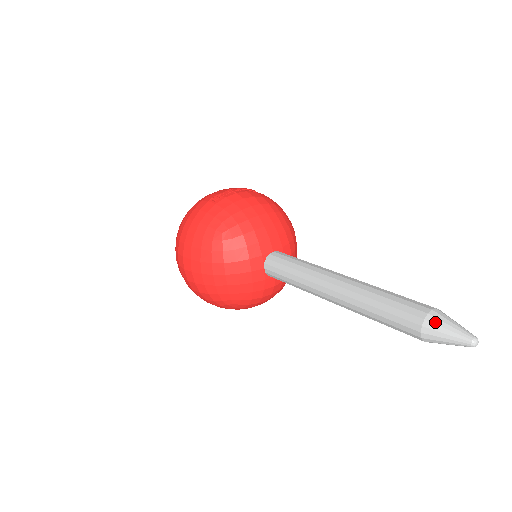
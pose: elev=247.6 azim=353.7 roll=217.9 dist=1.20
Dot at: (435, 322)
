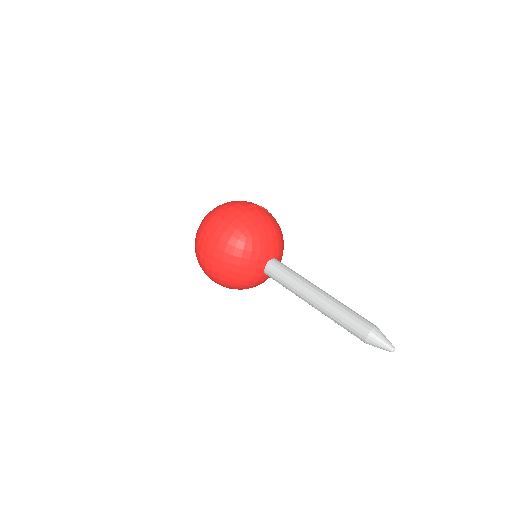
Dot at: (376, 334)
